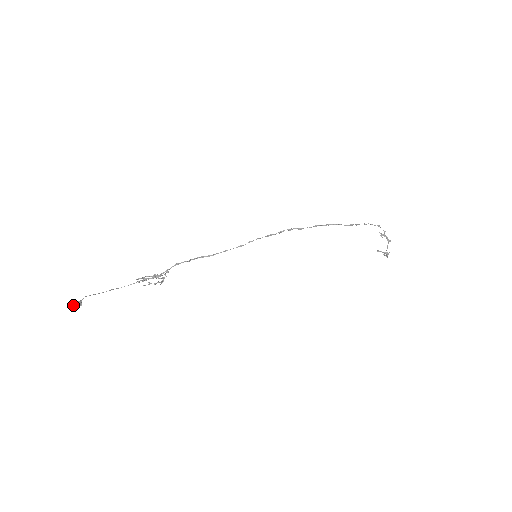
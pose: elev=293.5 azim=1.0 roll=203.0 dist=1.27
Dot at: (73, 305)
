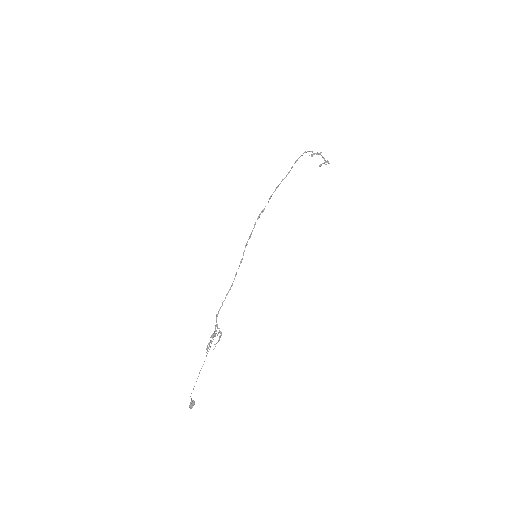
Dot at: (191, 408)
